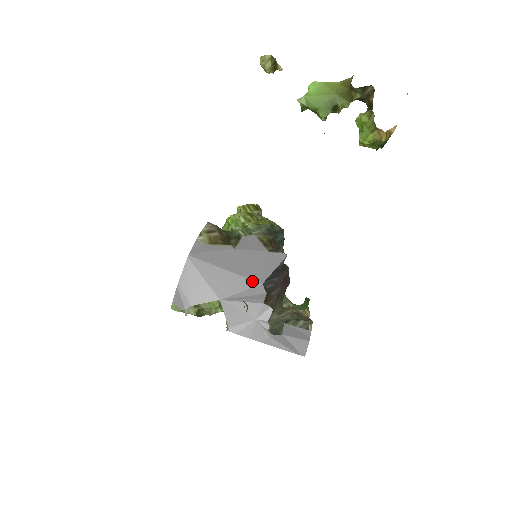
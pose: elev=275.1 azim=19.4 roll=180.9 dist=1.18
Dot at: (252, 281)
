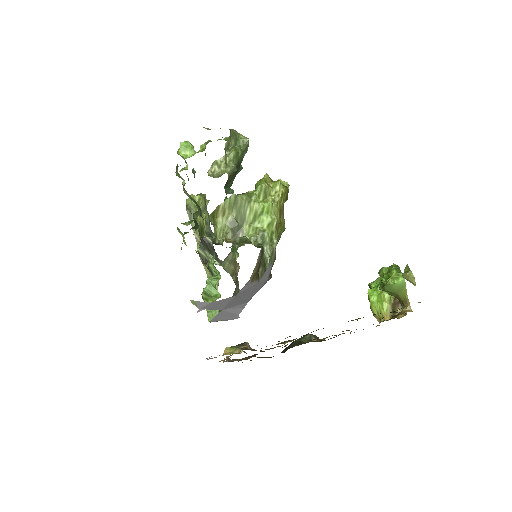
Dot at: (246, 302)
